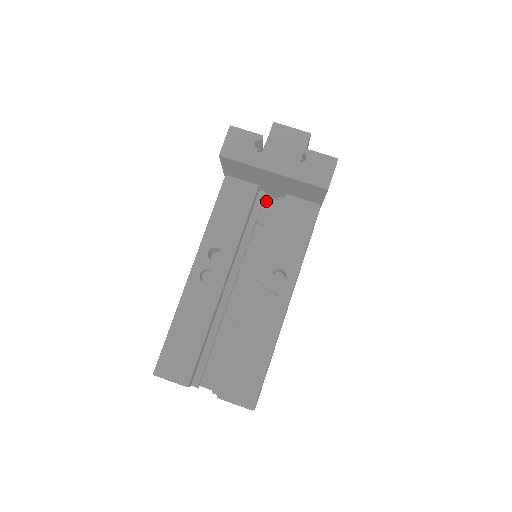
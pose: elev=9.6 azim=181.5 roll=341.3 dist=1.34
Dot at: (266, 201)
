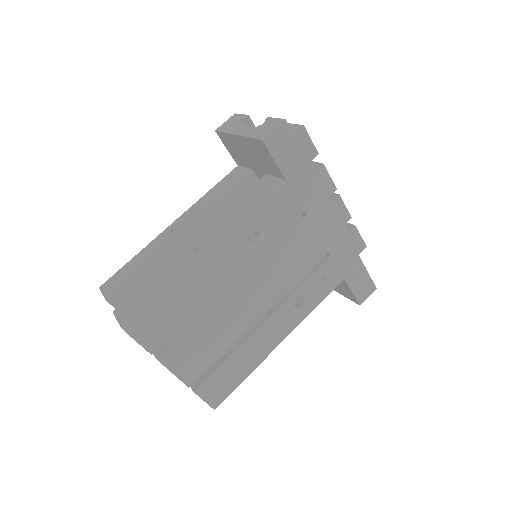
Dot at: occluded
